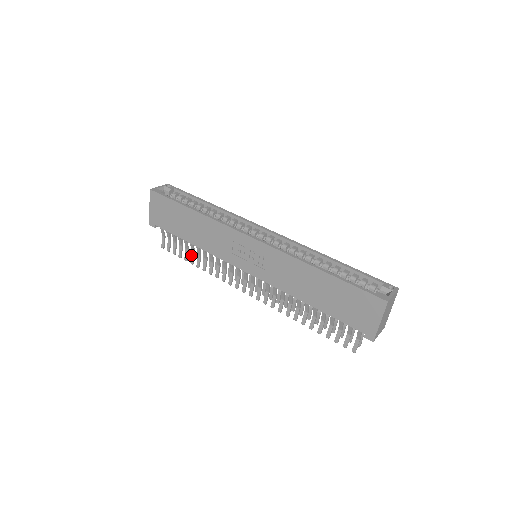
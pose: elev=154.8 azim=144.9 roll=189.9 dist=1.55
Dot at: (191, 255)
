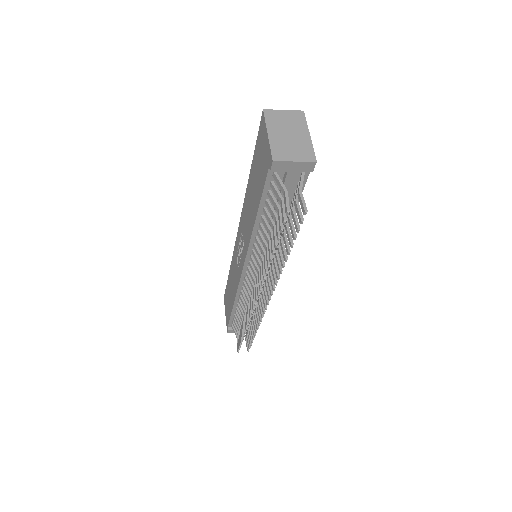
Dot at: (242, 327)
